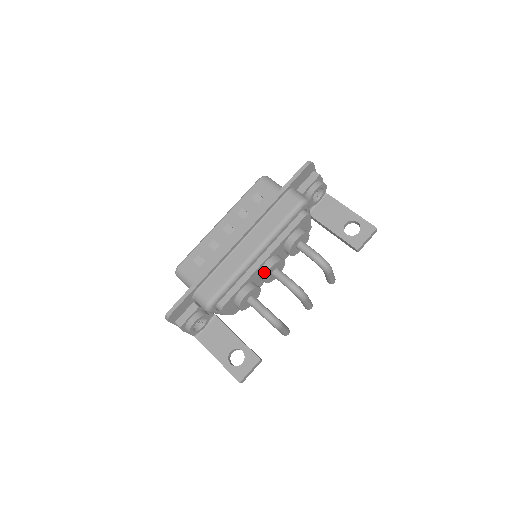
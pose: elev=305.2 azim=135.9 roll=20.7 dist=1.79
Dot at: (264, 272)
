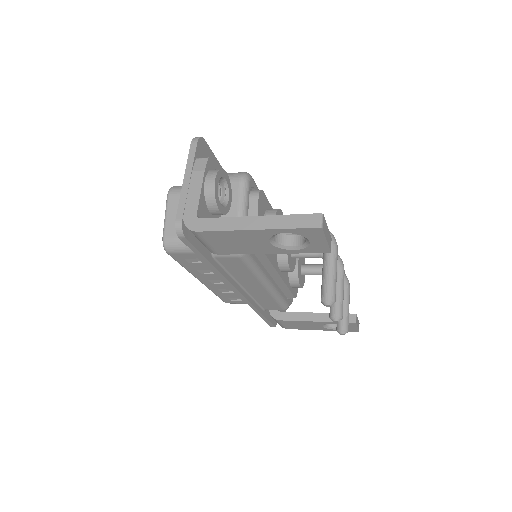
Dot at: occluded
